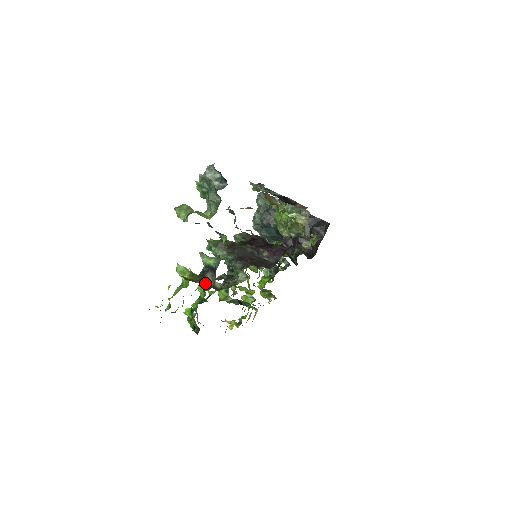
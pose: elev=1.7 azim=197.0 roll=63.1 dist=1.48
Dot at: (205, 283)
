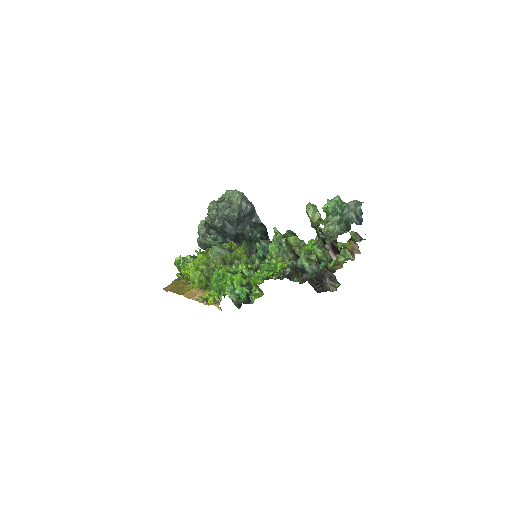
Dot at: occluded
